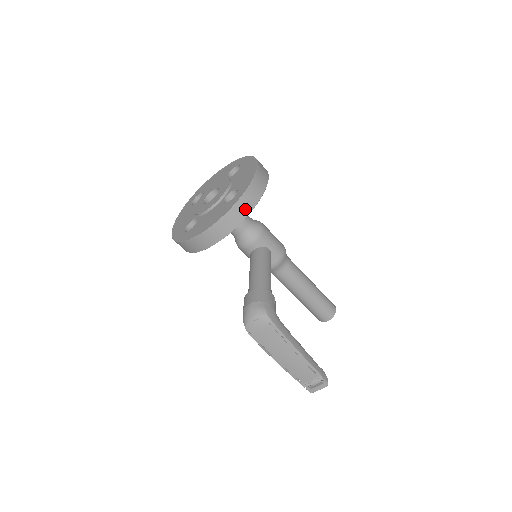
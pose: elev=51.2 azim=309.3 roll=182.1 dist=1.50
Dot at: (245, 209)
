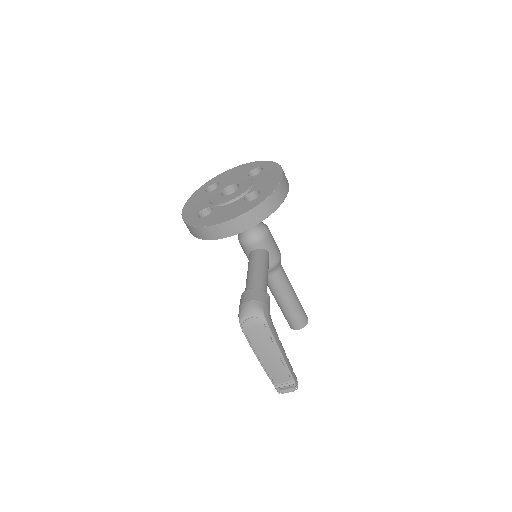
Dot at: (265, 212)
